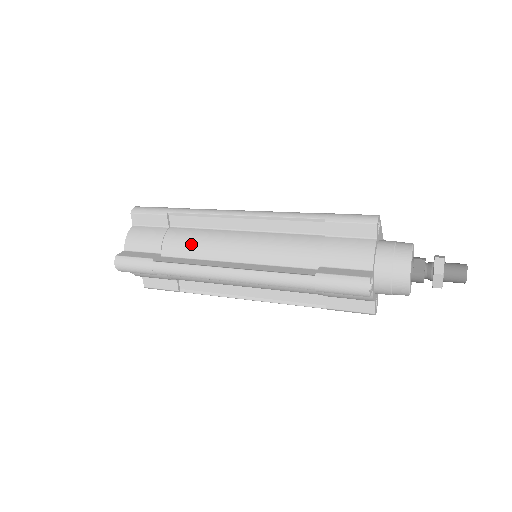
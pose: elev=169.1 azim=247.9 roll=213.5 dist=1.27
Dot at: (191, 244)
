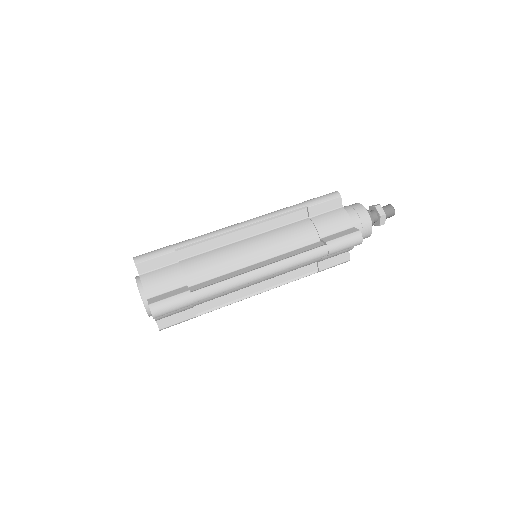
Dot at: (212, 265)
